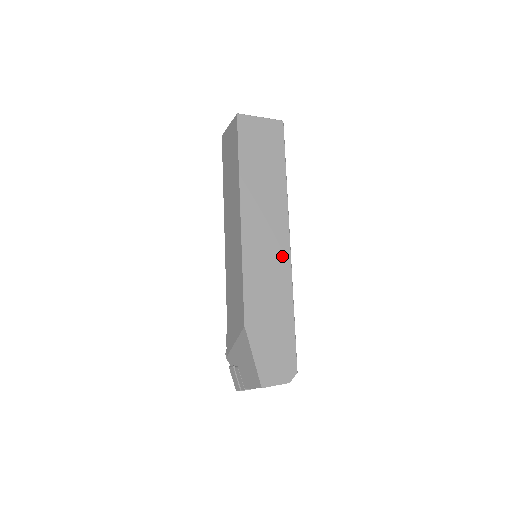
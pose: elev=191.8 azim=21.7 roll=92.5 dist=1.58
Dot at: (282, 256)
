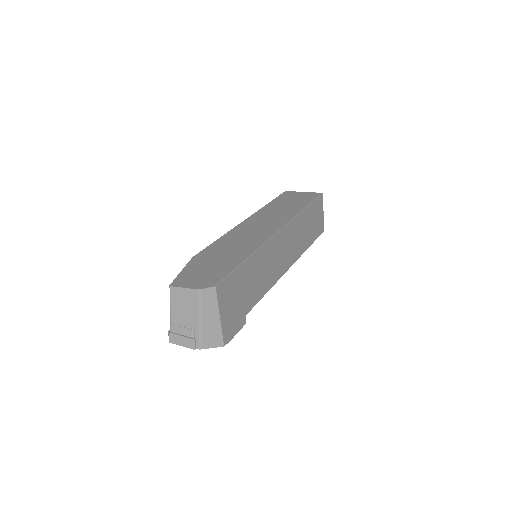
Dot at: (265, 234)
